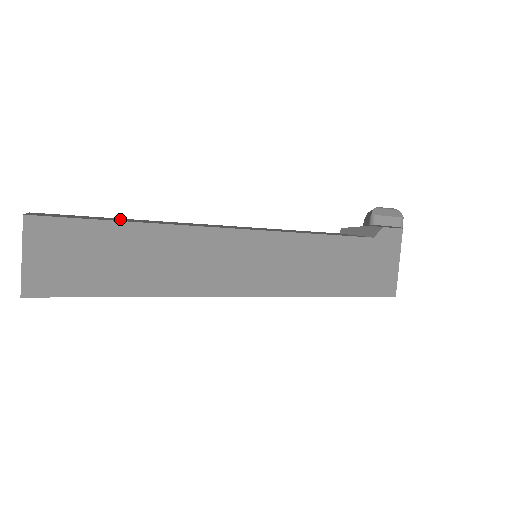
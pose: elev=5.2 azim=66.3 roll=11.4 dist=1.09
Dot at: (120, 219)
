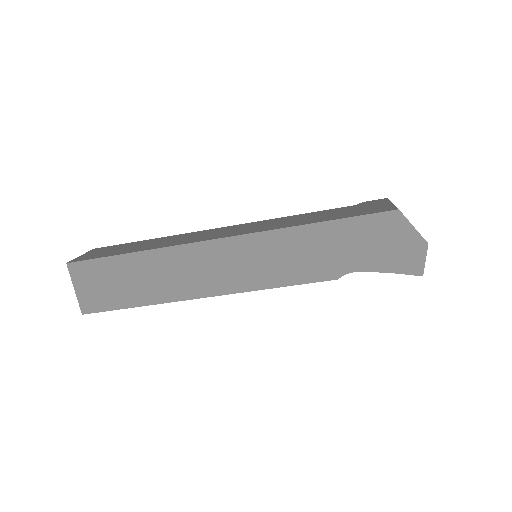
Dot at: occluded
